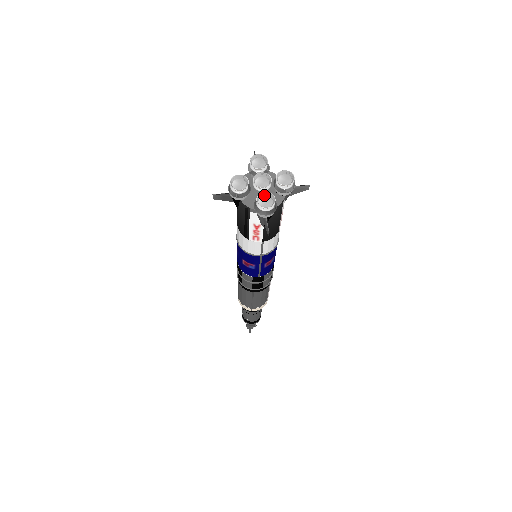
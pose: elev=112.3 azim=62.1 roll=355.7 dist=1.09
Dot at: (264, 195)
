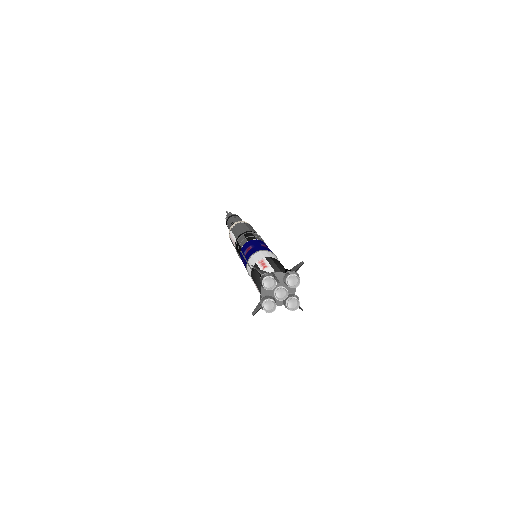
Dot at: (289, 301)
